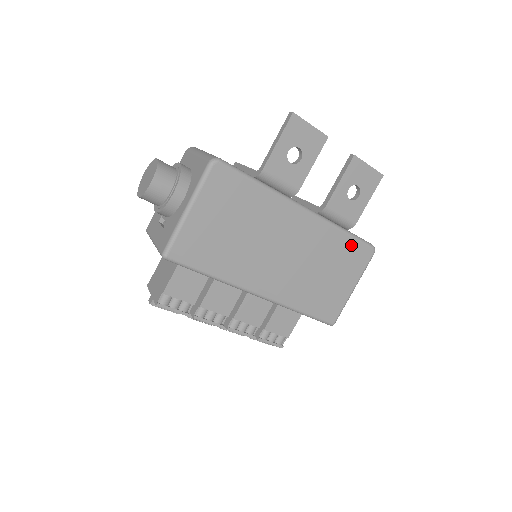
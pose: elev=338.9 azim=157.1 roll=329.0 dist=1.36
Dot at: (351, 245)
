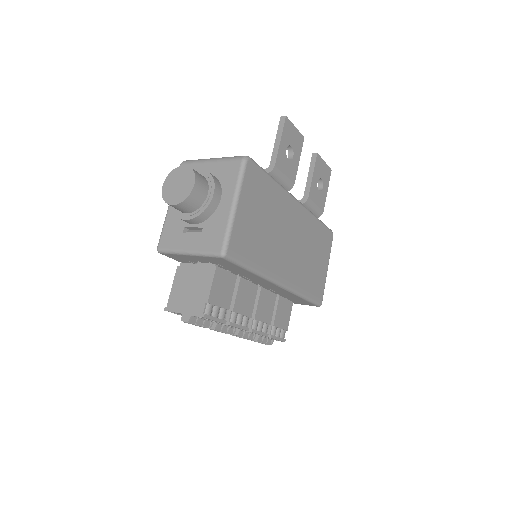
Dot at: (322, 231)
